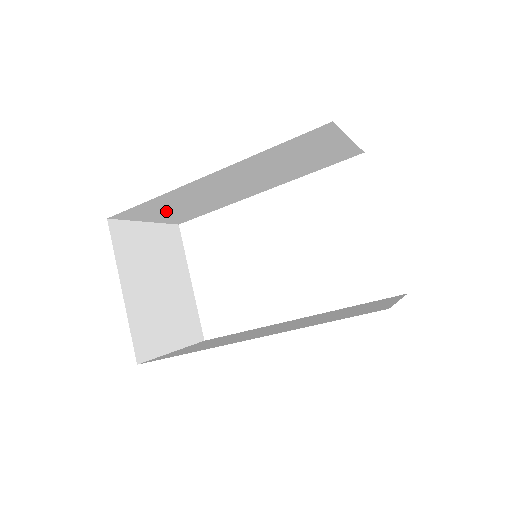
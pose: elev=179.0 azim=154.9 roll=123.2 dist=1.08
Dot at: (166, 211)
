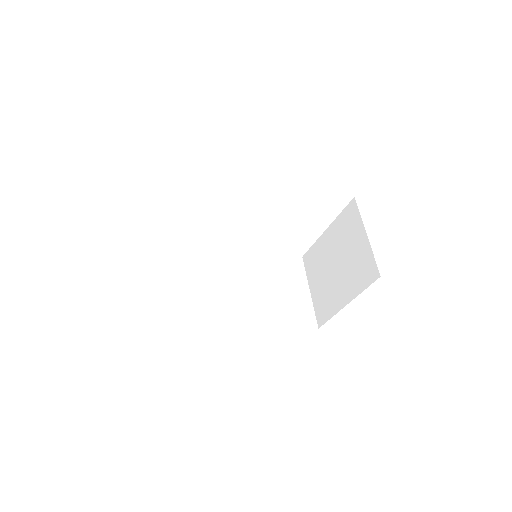
Dot at: occluded
